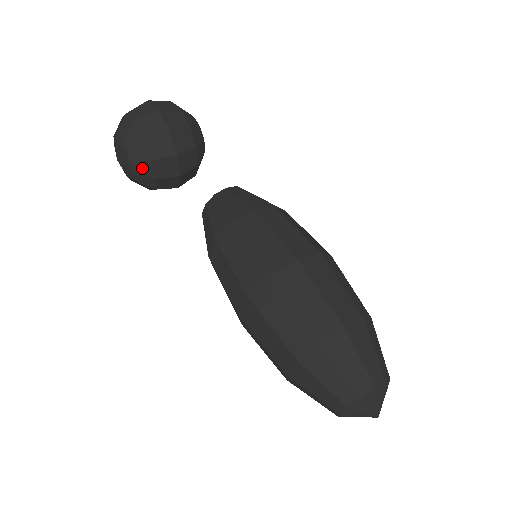
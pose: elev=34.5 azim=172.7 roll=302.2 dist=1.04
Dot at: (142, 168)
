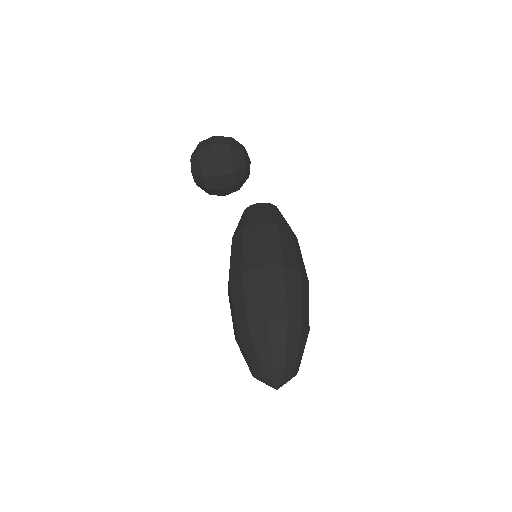
Dot at: (198, 180)
